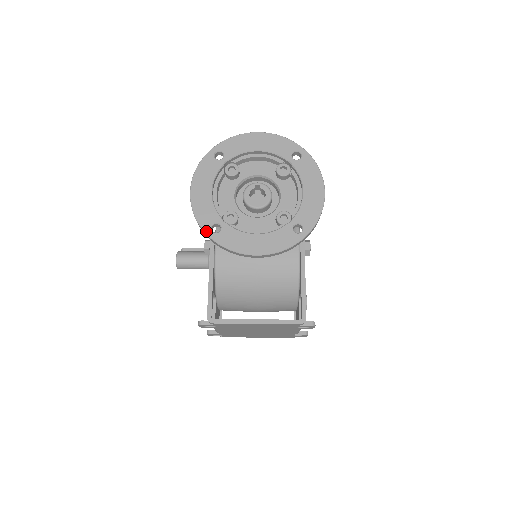
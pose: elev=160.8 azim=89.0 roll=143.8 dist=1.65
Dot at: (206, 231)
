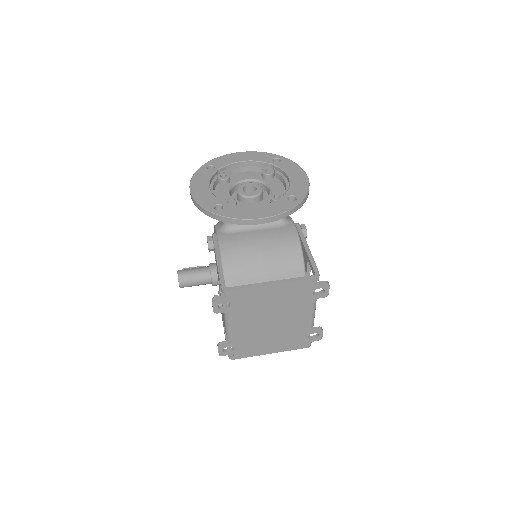
Dot at: (210, 210)
